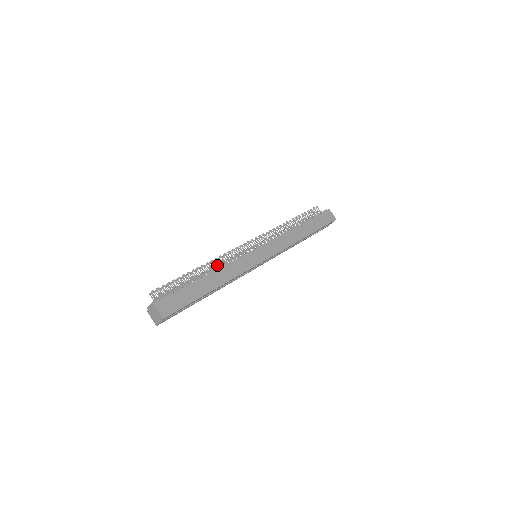
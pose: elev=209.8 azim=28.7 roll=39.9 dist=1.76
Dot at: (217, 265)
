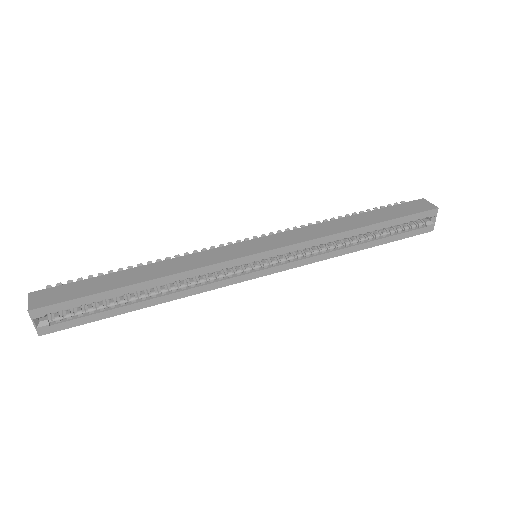
Dot at: occluded
